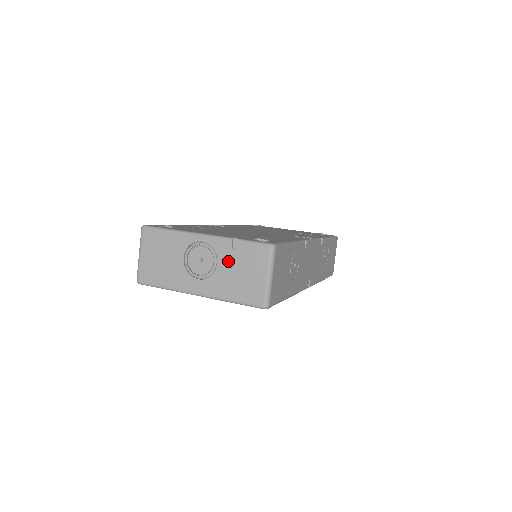
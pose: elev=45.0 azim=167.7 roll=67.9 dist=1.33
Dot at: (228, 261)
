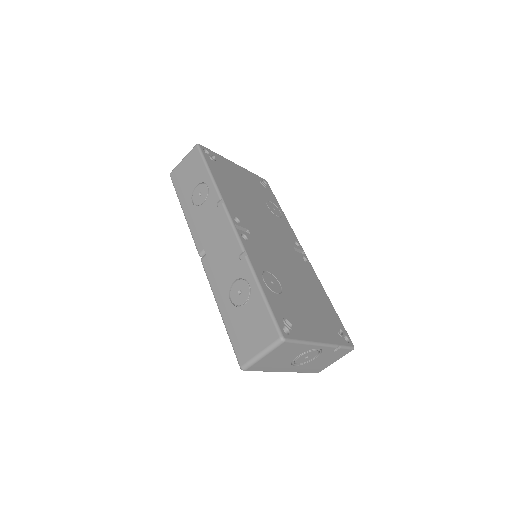
Dot at: (323, 357)
